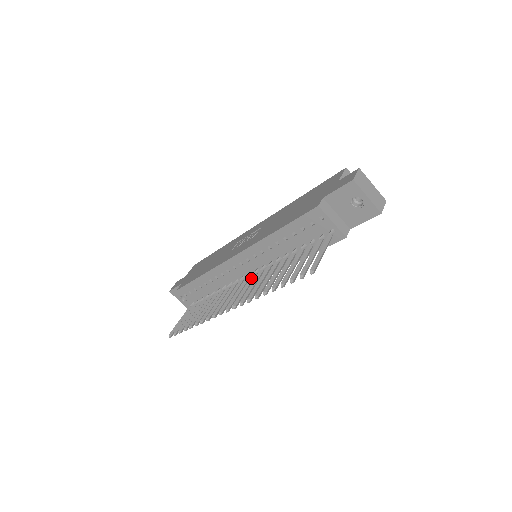
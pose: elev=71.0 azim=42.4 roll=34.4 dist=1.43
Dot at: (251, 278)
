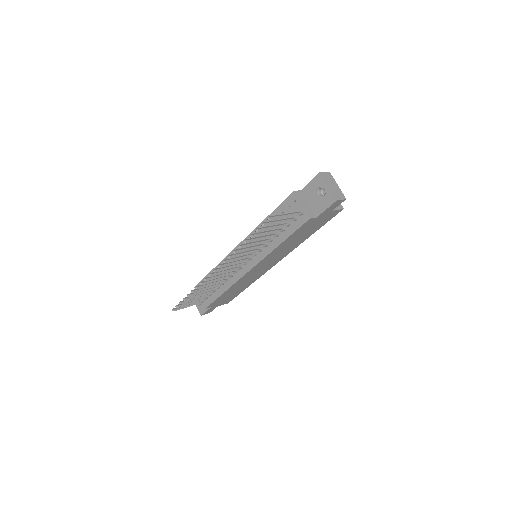
Dot at: (242, 259)
